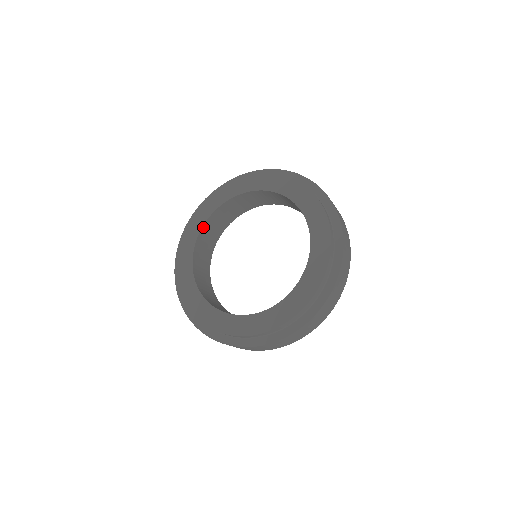
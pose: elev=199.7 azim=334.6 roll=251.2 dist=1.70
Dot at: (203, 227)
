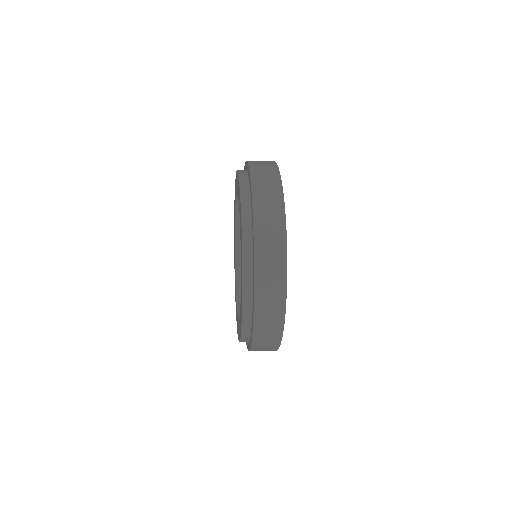
Dot at: (236, 234)
